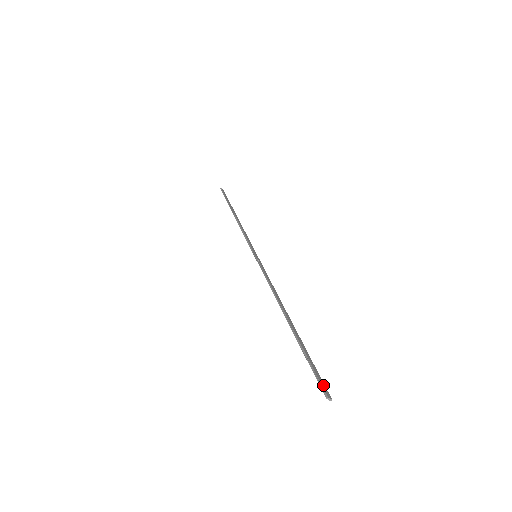
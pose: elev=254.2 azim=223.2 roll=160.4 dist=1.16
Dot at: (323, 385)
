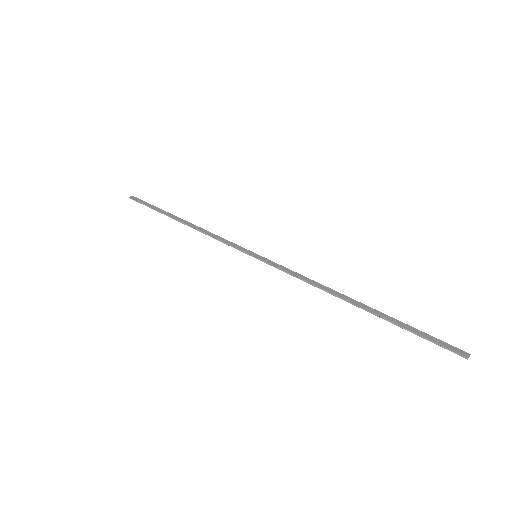
Dot at: (452, 348)
